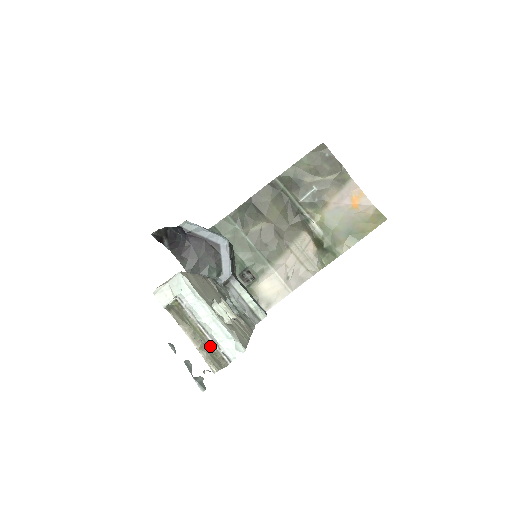
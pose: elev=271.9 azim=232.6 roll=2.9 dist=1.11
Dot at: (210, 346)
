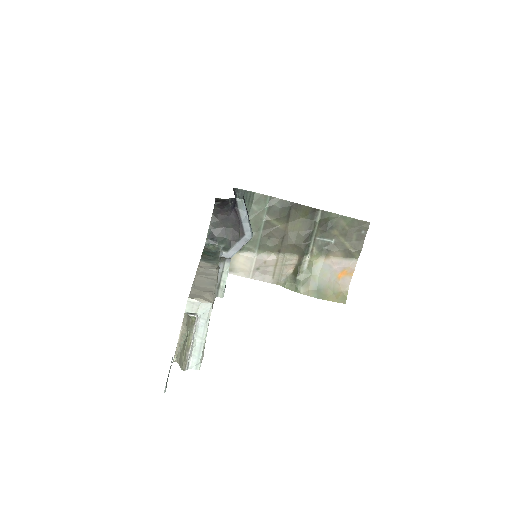
Dot at: (186, 355)
